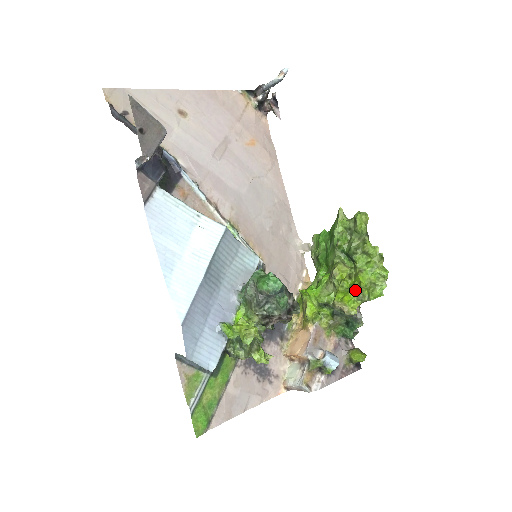
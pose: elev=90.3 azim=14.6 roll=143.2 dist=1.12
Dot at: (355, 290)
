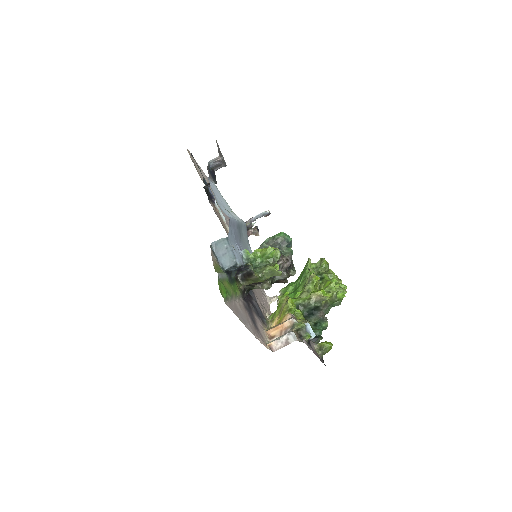
Dot at: (327, 288)
